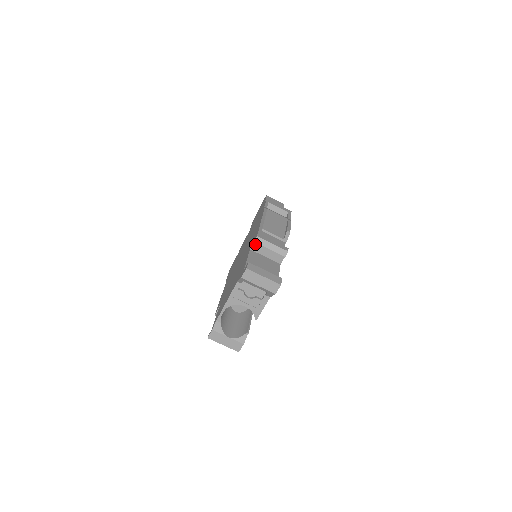
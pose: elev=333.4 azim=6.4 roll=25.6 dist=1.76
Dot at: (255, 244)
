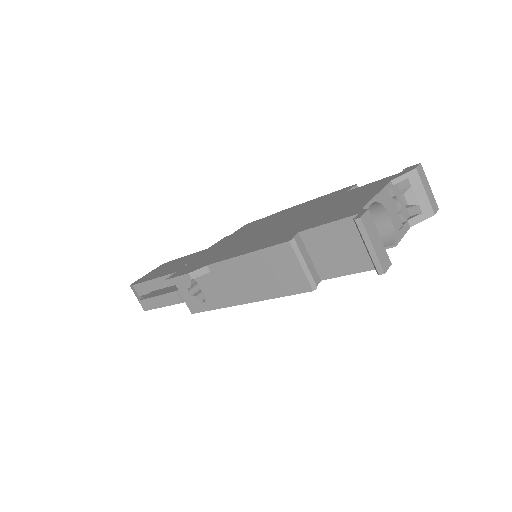
Dot at: occluded
